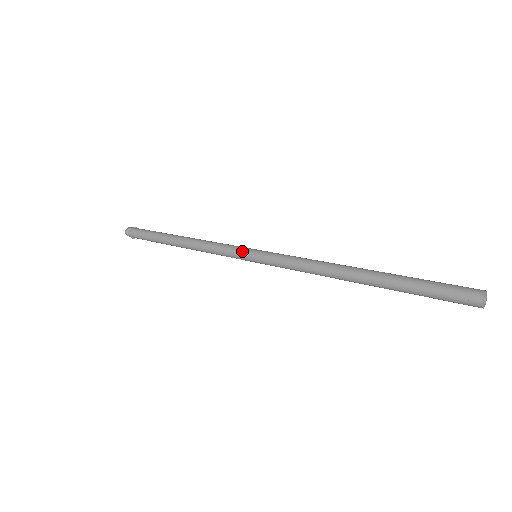
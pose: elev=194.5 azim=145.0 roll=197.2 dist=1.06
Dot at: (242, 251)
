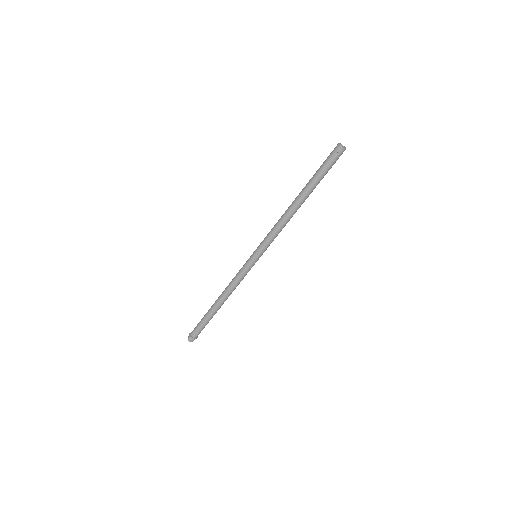
Dot at: (247, 260)
